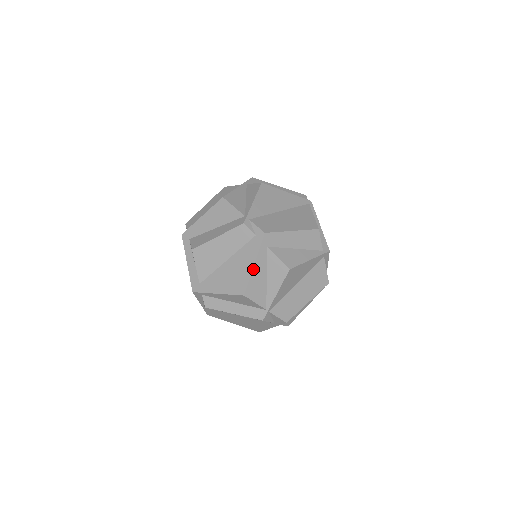
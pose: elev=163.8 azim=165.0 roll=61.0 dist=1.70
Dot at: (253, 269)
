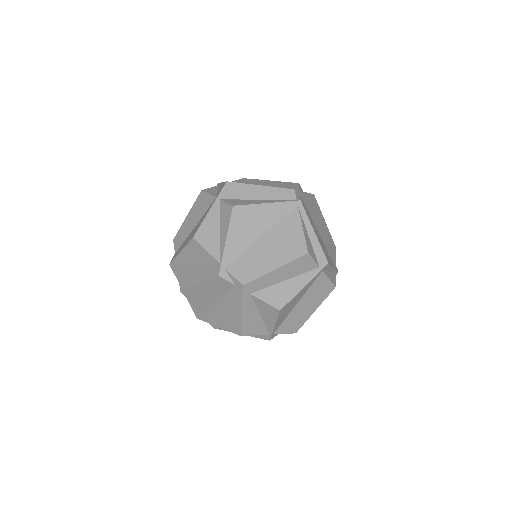
Dot at: (242, 315)
